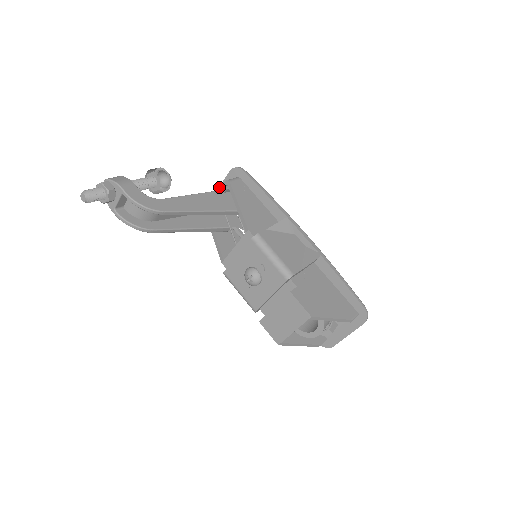
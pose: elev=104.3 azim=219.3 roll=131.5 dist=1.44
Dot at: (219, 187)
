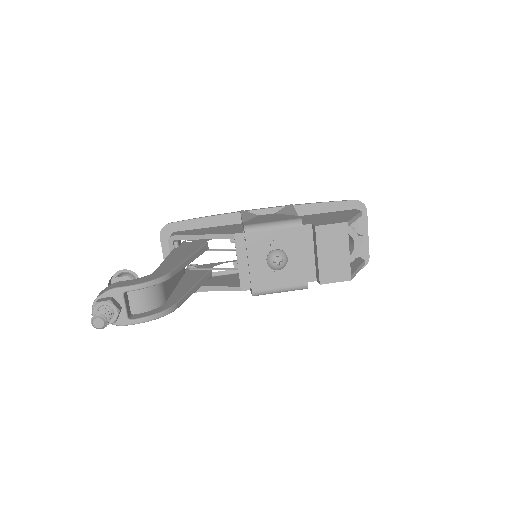
Dot at: occluded
